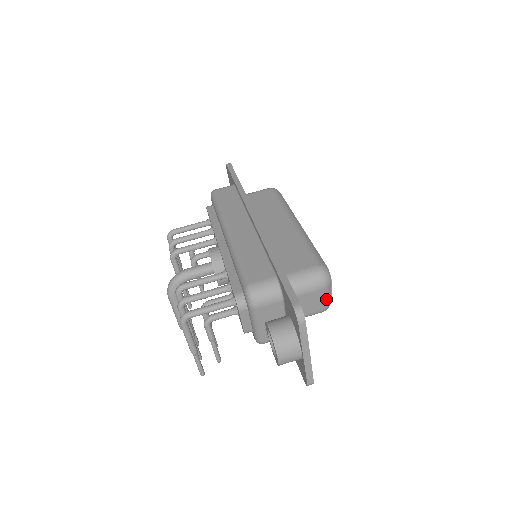
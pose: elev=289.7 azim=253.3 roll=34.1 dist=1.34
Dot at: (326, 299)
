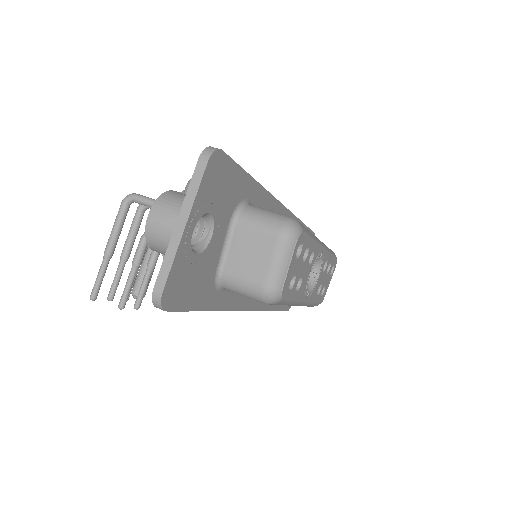
Dot at: (275, 267)
